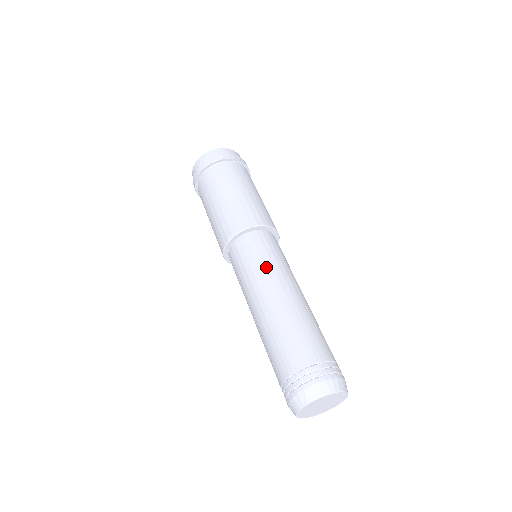
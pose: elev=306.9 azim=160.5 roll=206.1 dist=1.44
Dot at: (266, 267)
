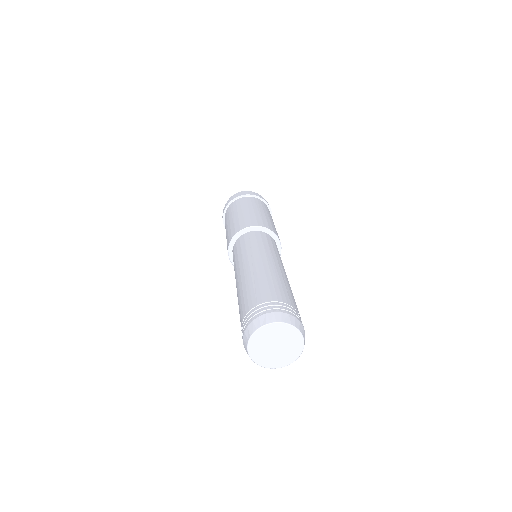
Dot at: (279, 256)
